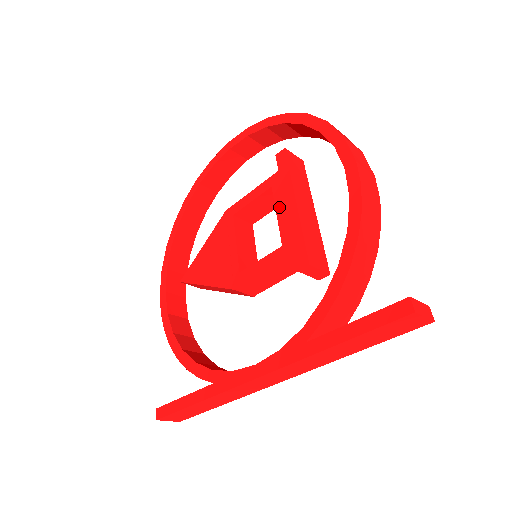
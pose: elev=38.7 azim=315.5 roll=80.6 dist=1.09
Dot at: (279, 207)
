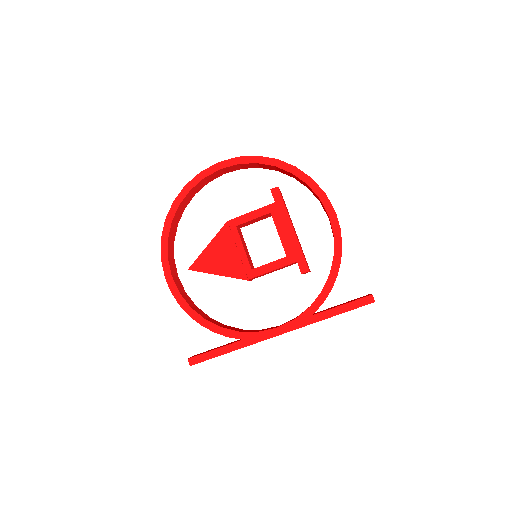
Dot at: (280, 229)
